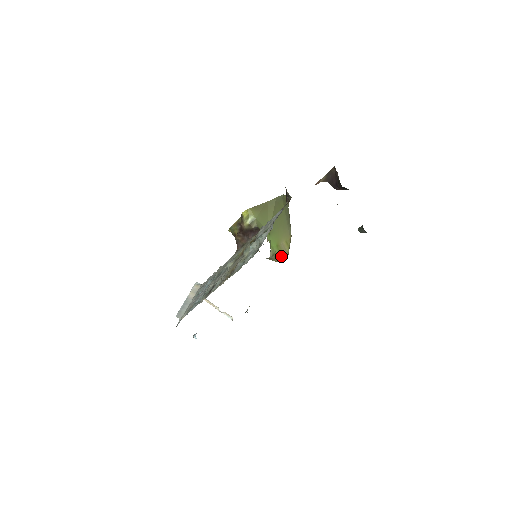
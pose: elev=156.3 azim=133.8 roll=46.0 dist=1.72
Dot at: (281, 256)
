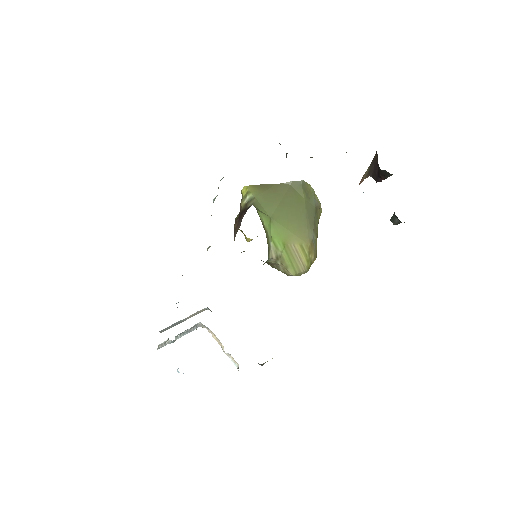
Dot at: (293, 266)
